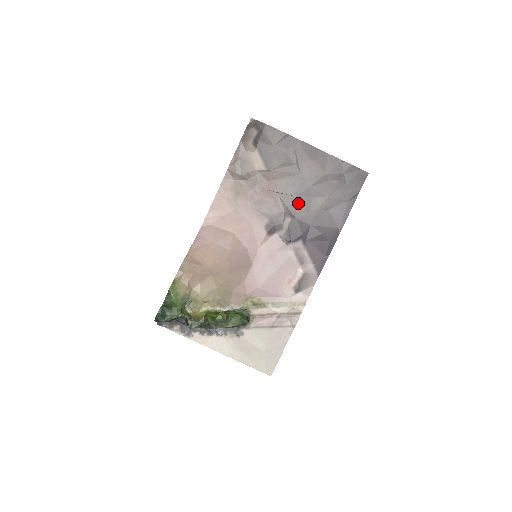
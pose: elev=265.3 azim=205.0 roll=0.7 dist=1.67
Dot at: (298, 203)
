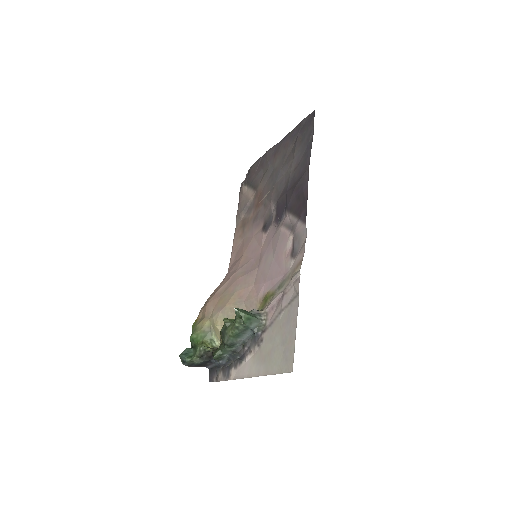
Dot at: (277, 188)
